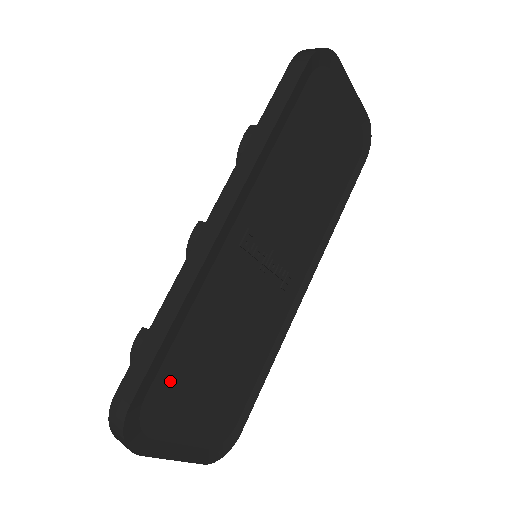
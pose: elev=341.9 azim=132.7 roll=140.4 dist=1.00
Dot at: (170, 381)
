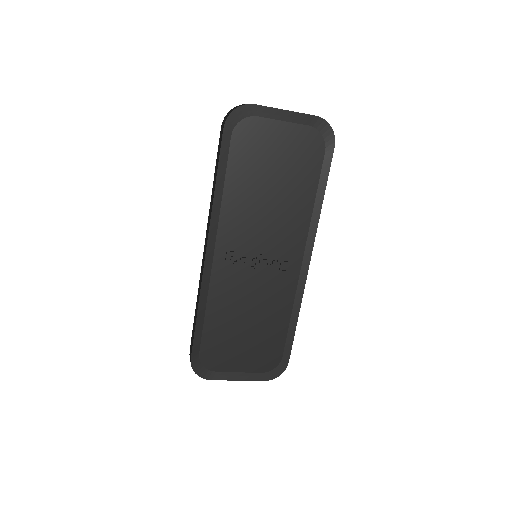
Dot at: (212, 343)
